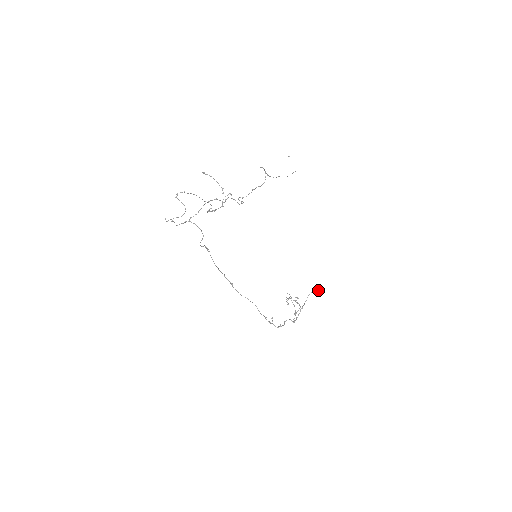
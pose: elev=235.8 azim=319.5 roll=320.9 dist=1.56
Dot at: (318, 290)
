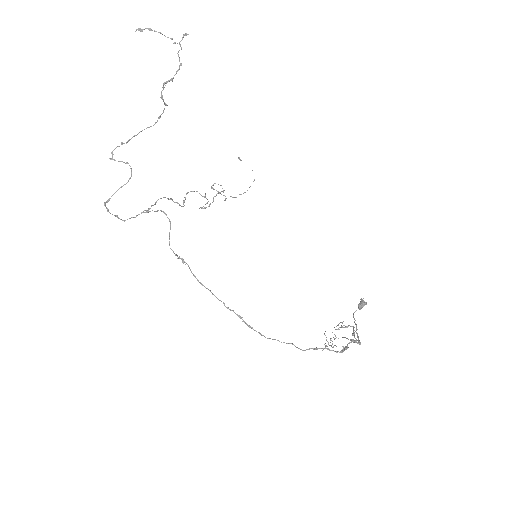
Dot at: (361, 303)
